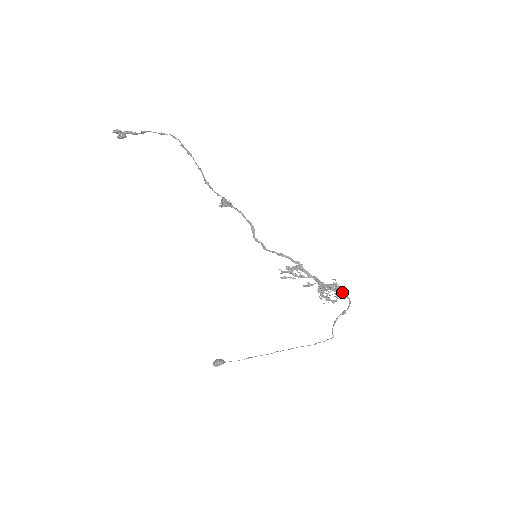
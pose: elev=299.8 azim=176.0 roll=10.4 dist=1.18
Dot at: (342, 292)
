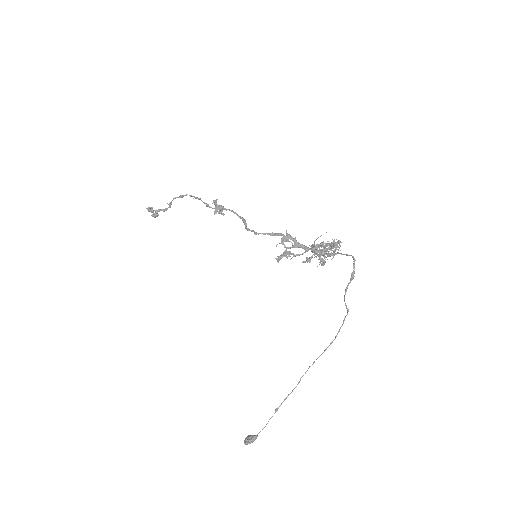
Dot at: (336, 242)
